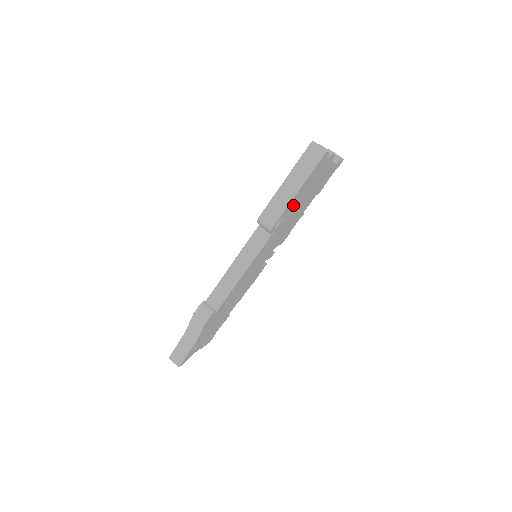
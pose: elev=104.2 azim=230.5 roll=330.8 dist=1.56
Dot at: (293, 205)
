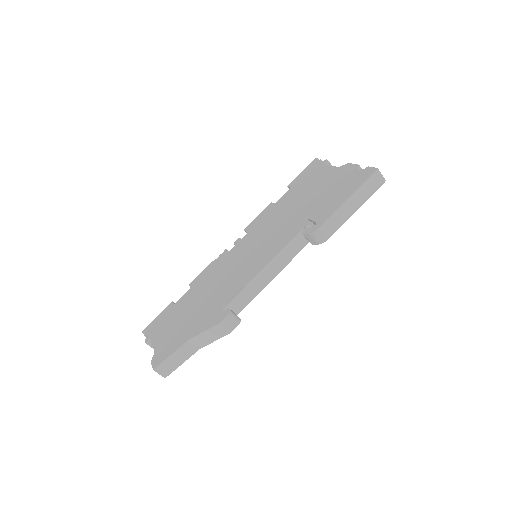
Dot at: occluded
